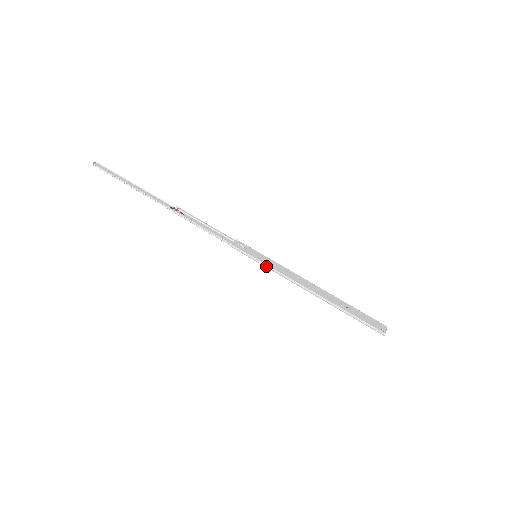
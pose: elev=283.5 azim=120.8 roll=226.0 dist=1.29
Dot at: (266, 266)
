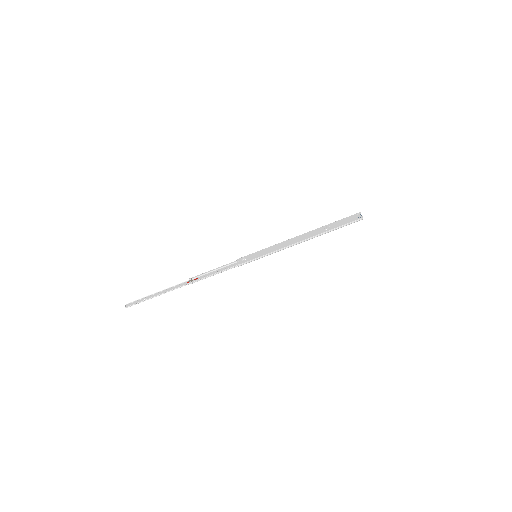
Dot at: (267, 255)
